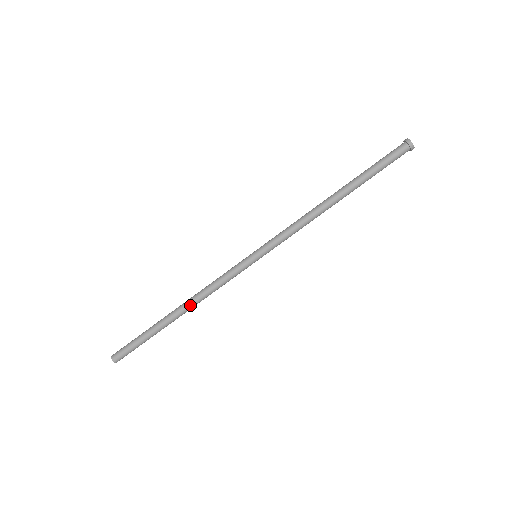
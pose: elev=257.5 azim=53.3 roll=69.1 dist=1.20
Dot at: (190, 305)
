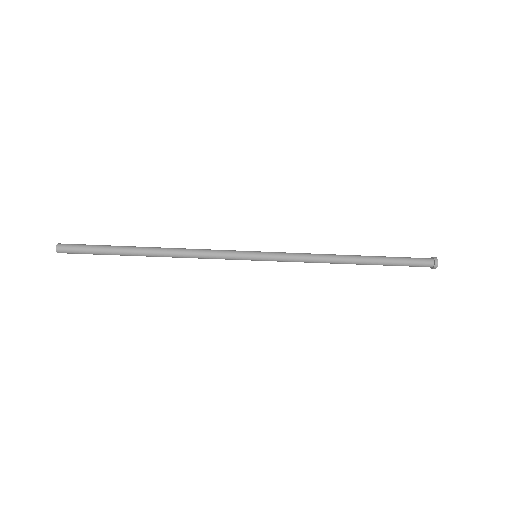
Dot at: (169, 253)
